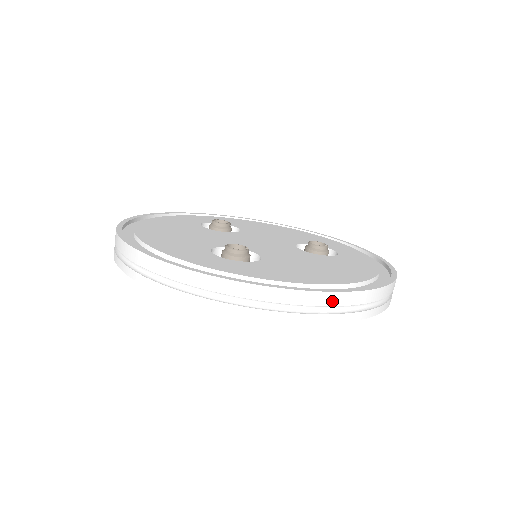
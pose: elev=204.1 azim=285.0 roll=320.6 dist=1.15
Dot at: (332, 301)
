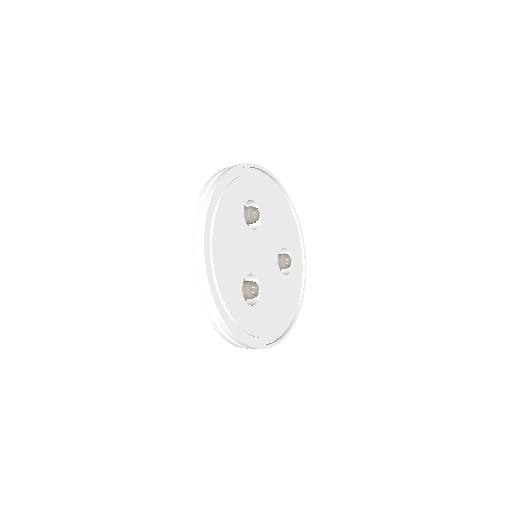
Dot at: occluded
